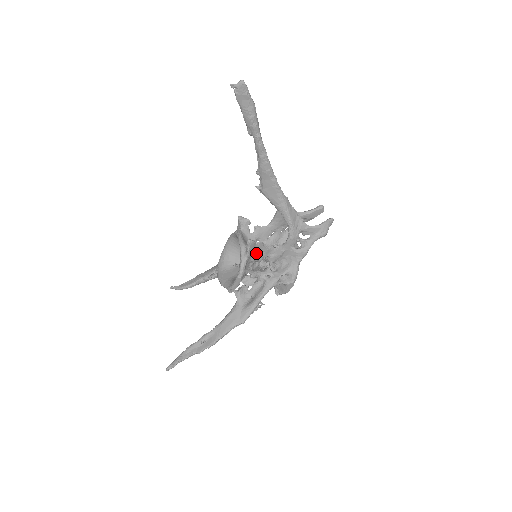
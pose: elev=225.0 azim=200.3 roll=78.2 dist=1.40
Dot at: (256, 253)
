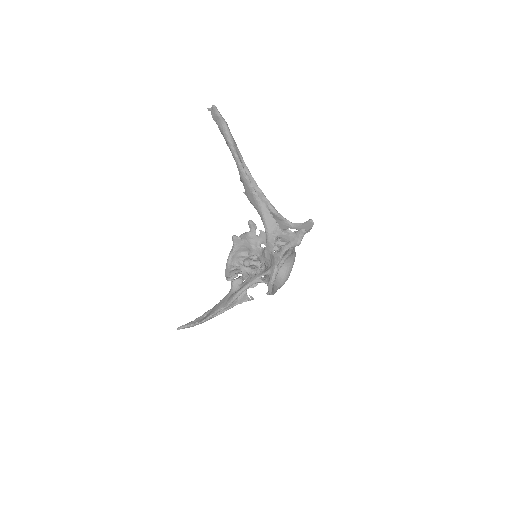
Dot at: (247, 250)
